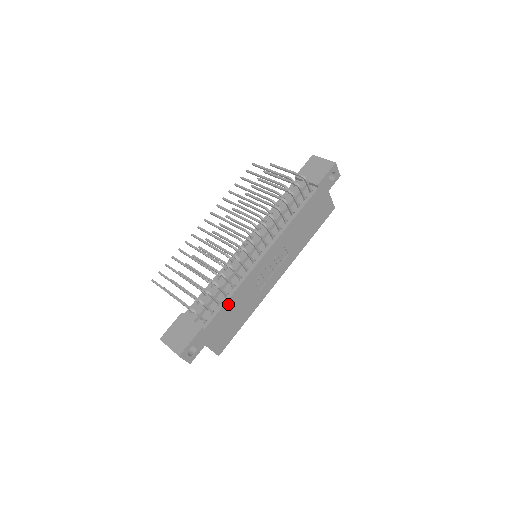
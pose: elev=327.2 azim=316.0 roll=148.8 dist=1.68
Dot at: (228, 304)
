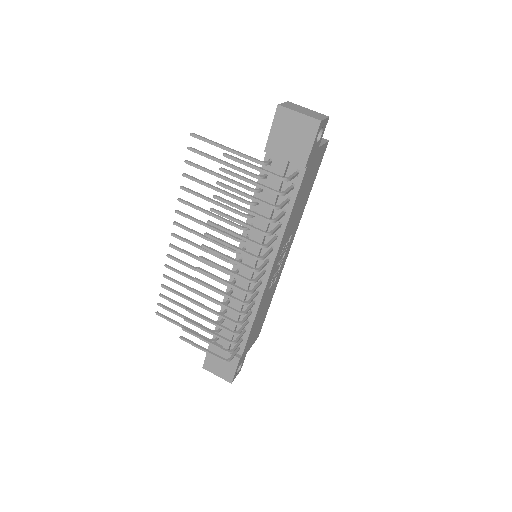
Dot at: (253, 326)
